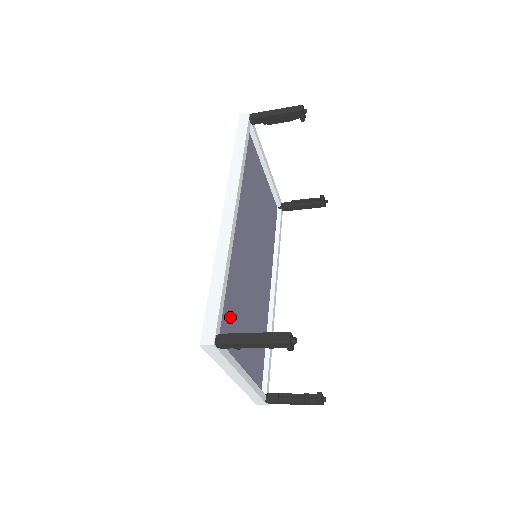
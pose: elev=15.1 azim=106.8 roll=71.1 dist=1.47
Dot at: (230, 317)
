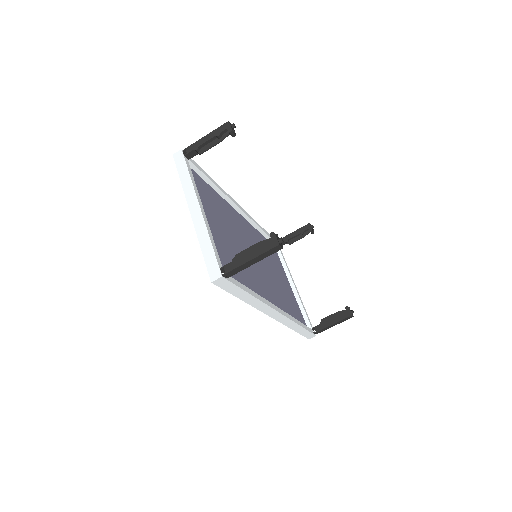
Dot at: (207, 198)
